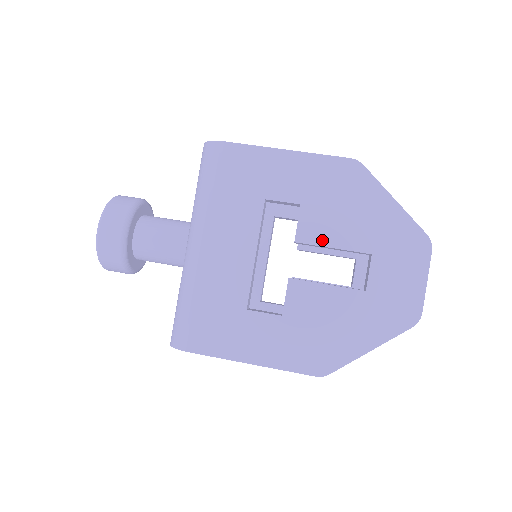
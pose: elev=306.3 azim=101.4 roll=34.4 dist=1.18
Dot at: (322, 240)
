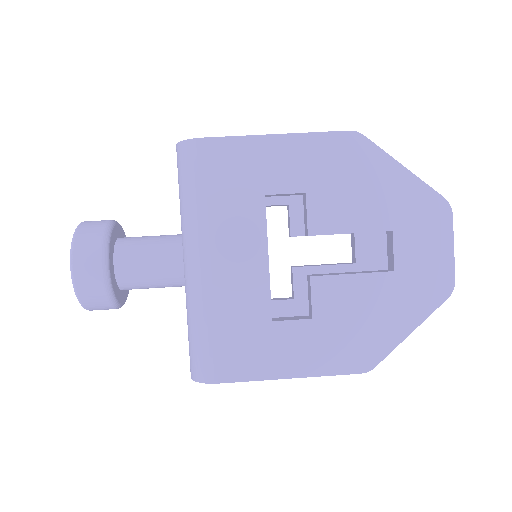
Dot at: (337, 227)
